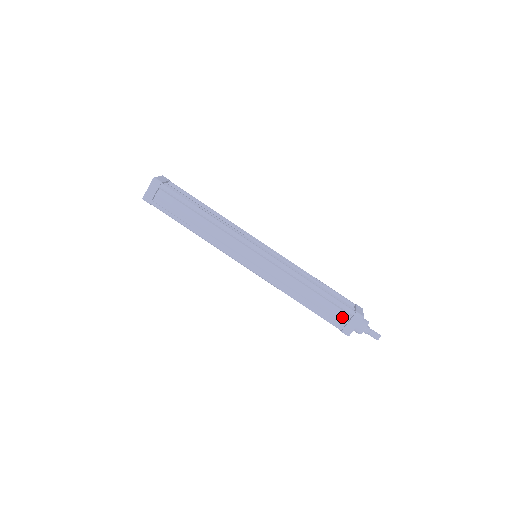
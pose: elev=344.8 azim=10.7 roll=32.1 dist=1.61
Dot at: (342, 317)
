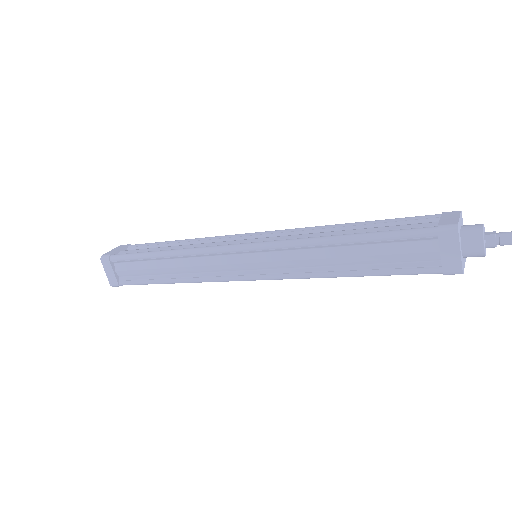
Dot at: (424, 251)
